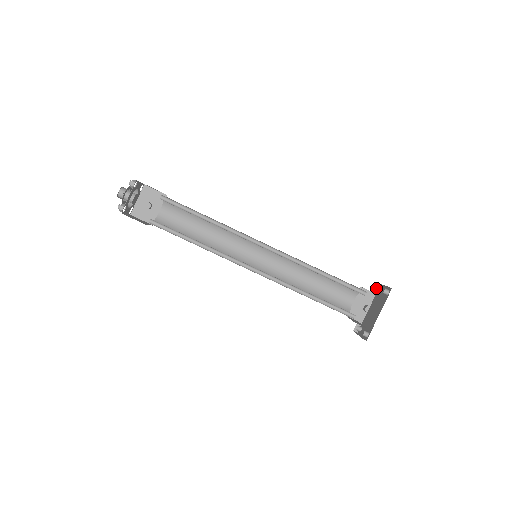
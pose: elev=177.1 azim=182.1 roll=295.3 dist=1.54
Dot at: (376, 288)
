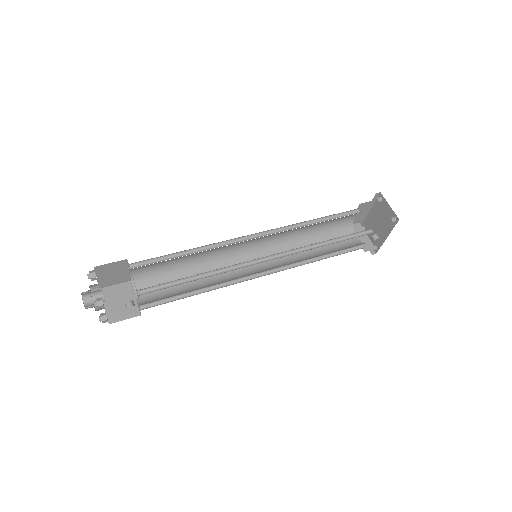
Dot at: occluded
